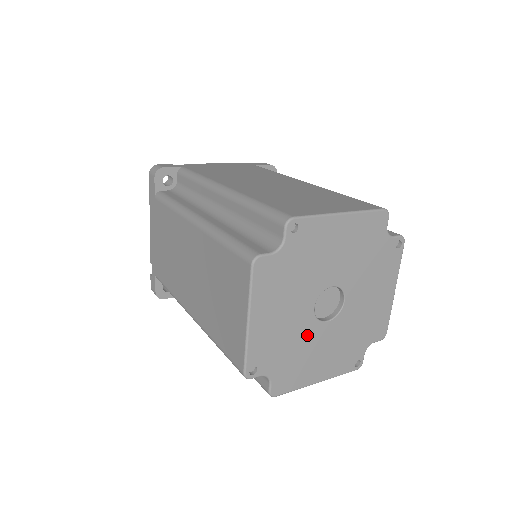
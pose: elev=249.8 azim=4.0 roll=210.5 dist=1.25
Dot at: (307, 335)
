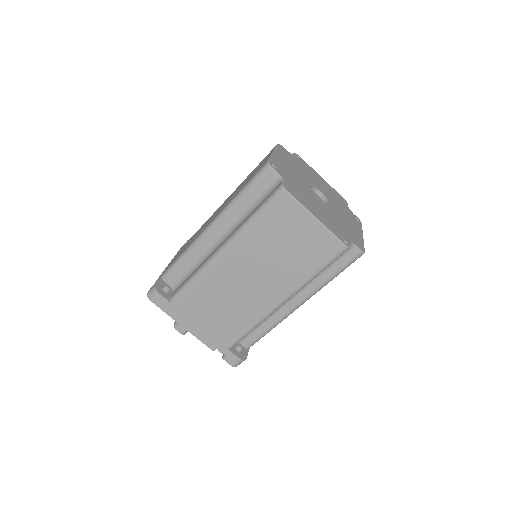
Dot at: (333, 214)
